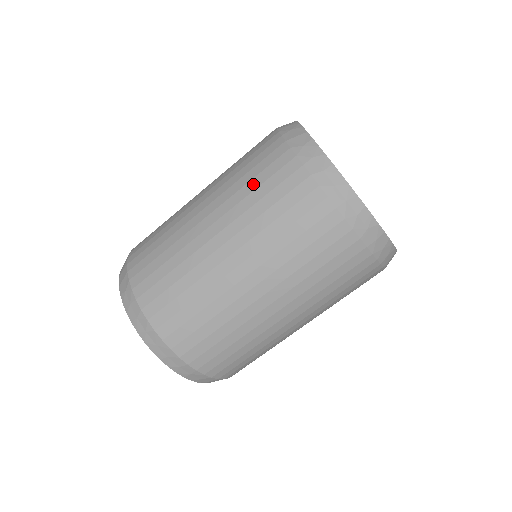
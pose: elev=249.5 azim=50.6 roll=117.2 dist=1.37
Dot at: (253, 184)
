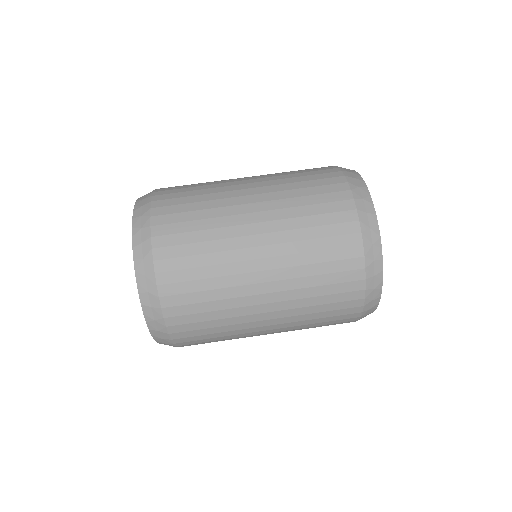
Dot at: occluded
